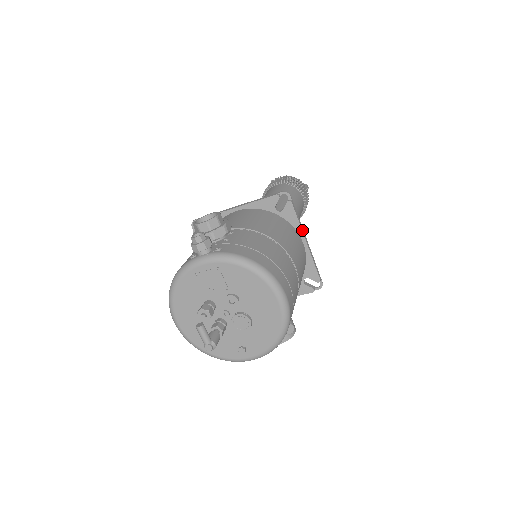
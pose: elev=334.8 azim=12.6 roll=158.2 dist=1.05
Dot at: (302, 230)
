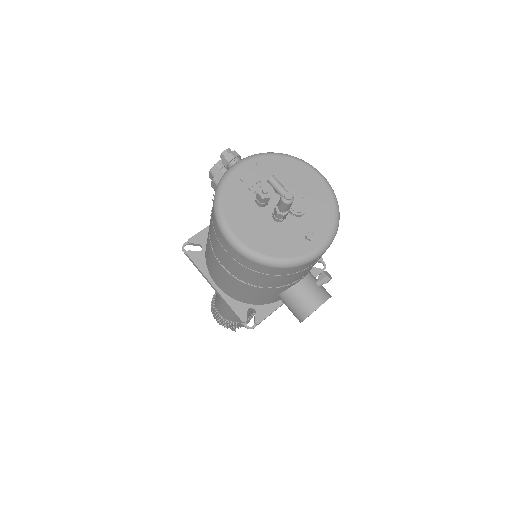
Dot at: occluded
